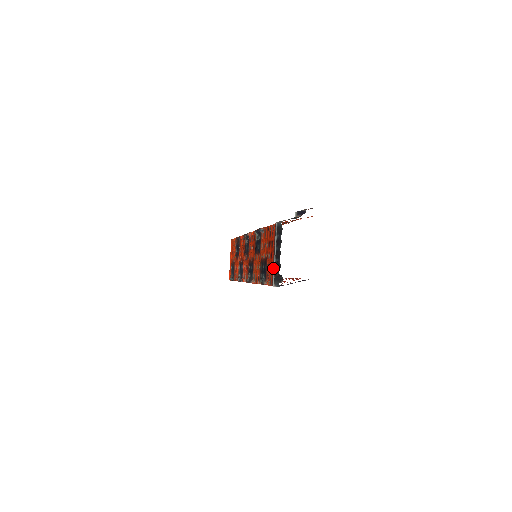
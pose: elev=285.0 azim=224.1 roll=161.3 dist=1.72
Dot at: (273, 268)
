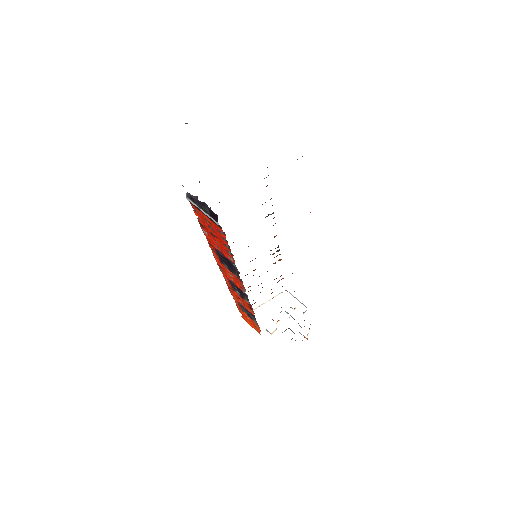
Dot at: occluded
